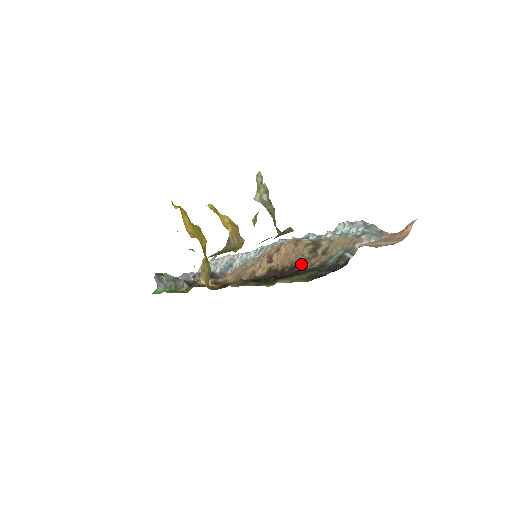
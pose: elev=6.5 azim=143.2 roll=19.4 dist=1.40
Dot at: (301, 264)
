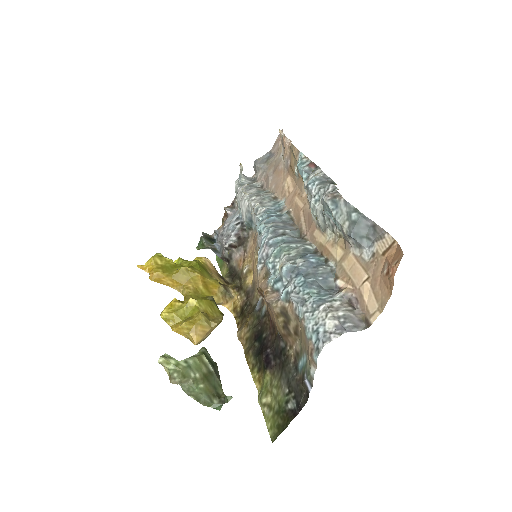
Dot at: (282, 339)
